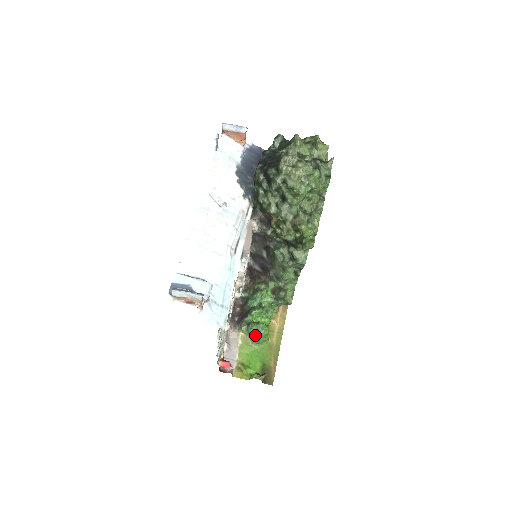
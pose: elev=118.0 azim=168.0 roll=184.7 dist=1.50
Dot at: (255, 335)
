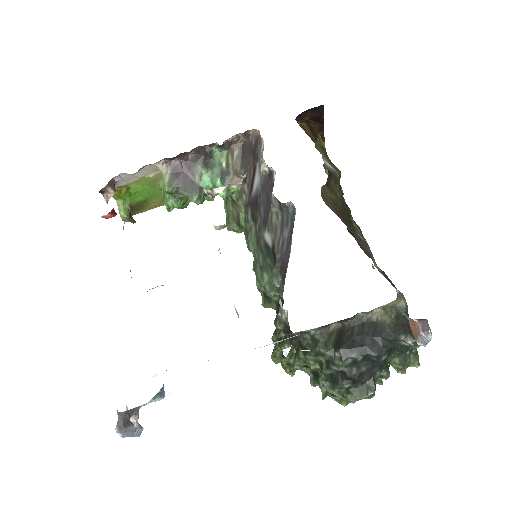
Dot at: (168, 210)
